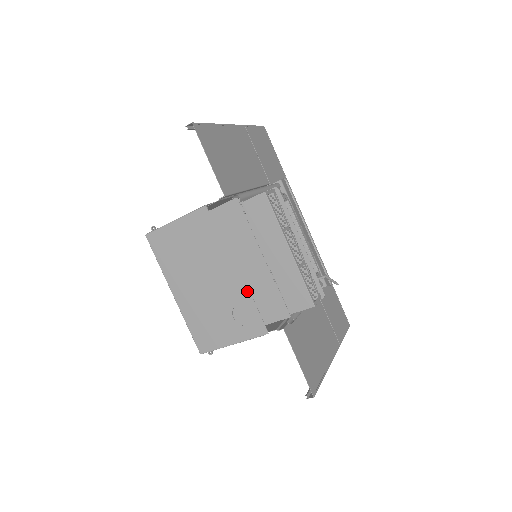
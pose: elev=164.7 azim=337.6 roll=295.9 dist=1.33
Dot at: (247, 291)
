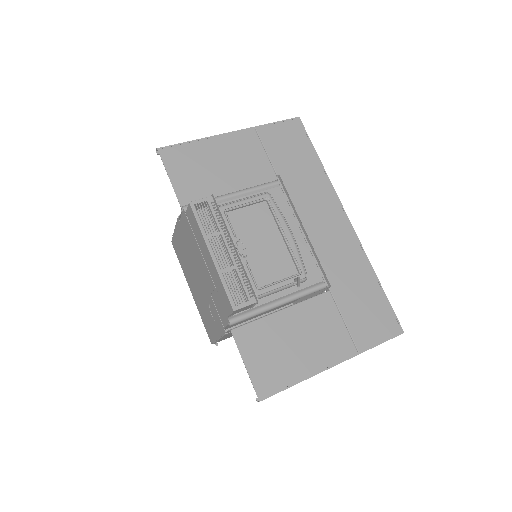
Dot at: (209, 292)
